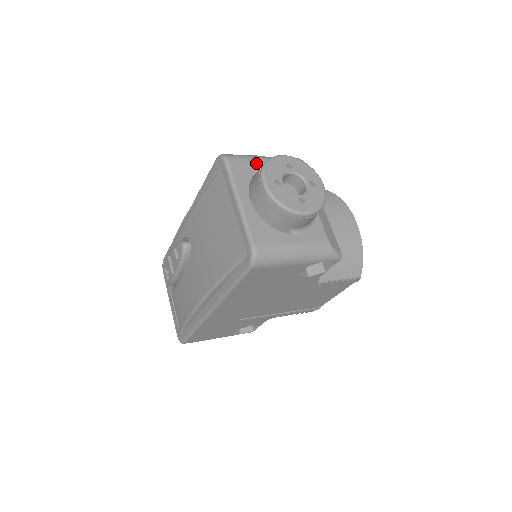
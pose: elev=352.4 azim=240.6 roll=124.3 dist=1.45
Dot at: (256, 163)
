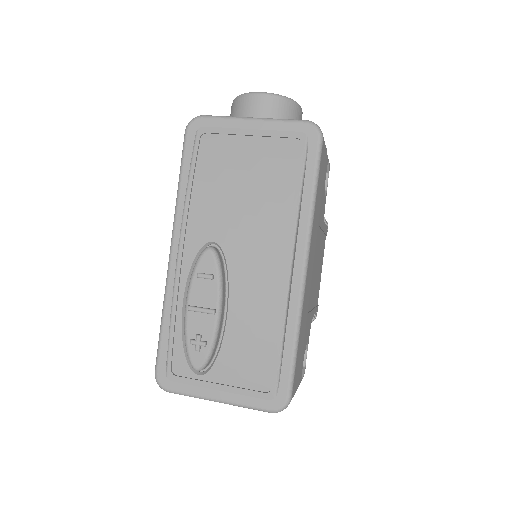
Dot at: occluded
